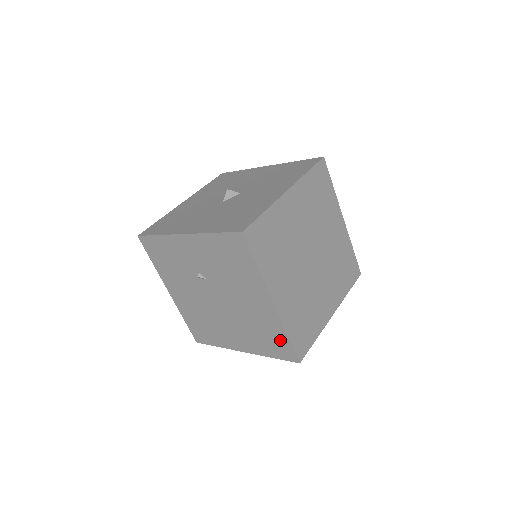
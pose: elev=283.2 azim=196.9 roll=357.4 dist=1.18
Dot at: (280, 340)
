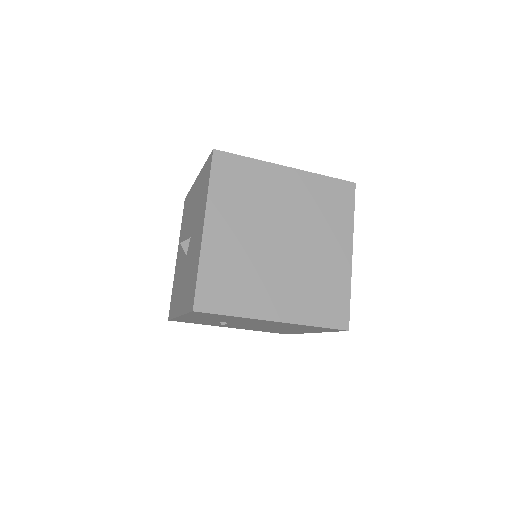
Dot at: (316, 328)
